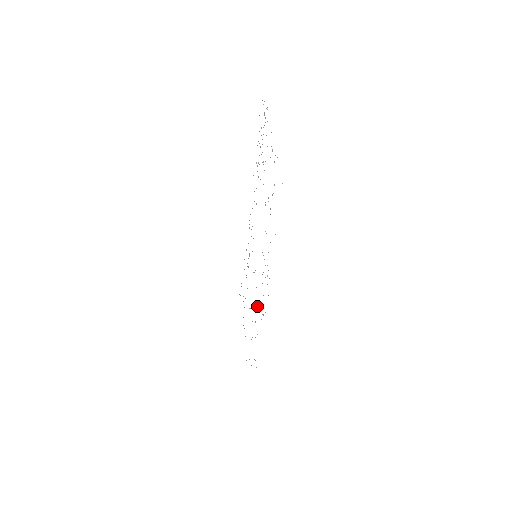
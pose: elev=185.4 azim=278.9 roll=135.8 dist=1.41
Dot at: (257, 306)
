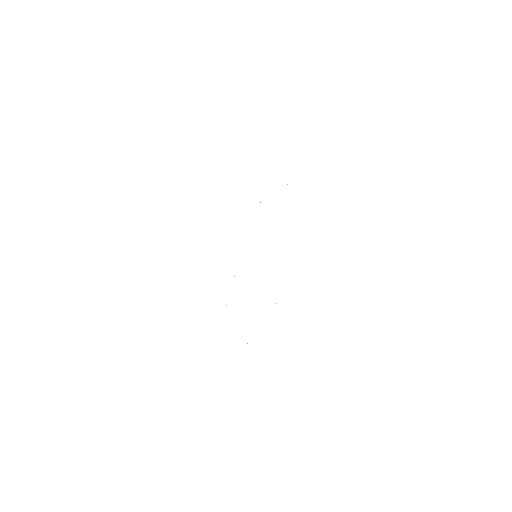
Dot at: occluded
